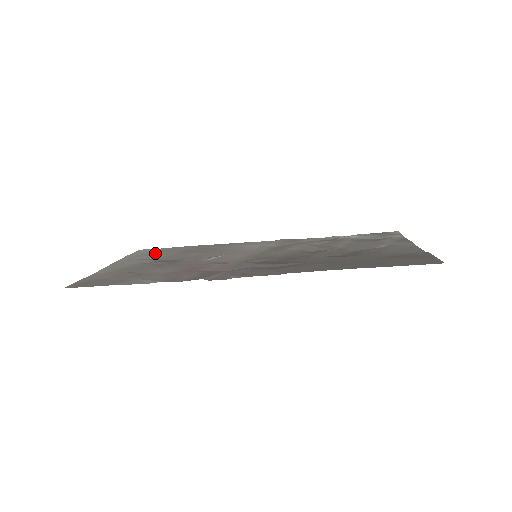
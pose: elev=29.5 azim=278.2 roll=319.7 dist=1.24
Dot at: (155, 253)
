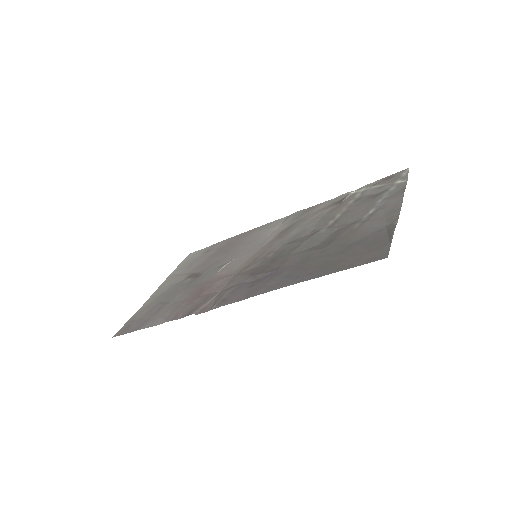
Dot at: (195, 260)
